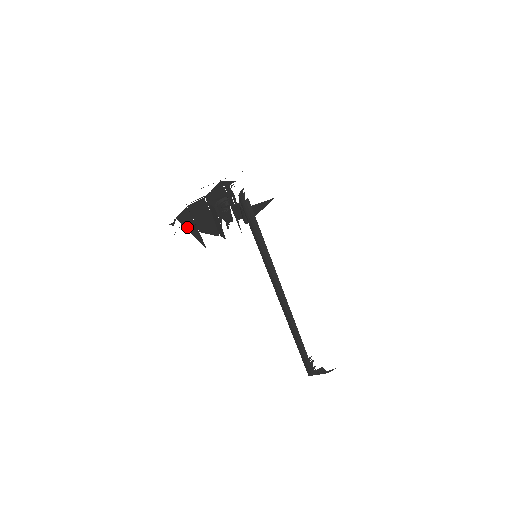
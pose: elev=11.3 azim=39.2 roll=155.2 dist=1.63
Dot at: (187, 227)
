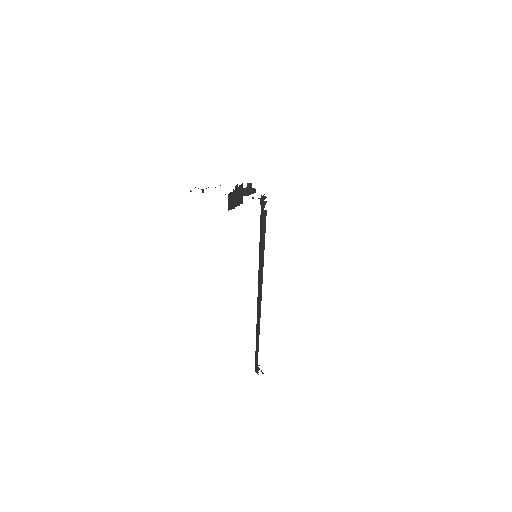
Dot at: occluded
